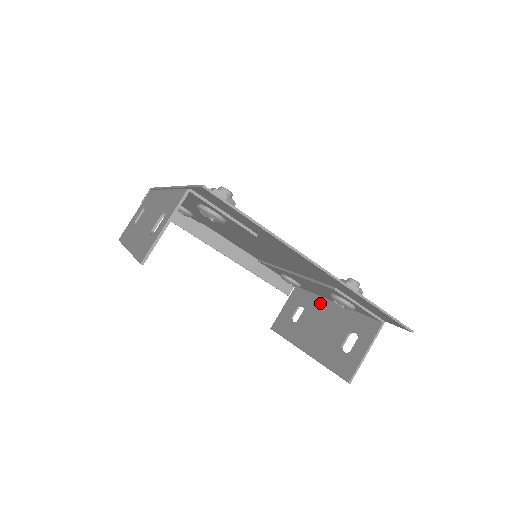
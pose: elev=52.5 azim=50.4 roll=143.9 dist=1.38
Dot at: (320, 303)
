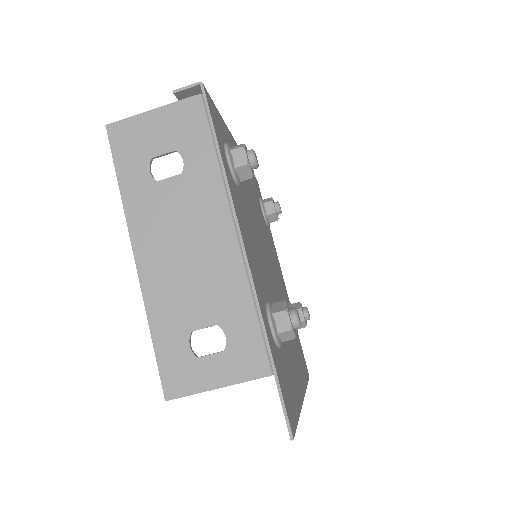
Dot at: occluded
